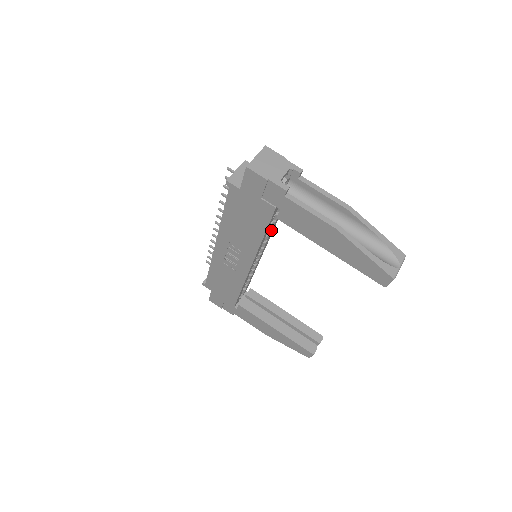
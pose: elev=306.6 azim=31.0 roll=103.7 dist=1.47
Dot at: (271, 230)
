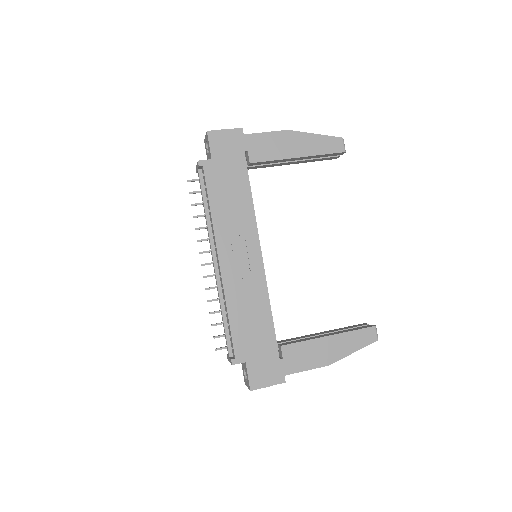
Dot at: occluded
